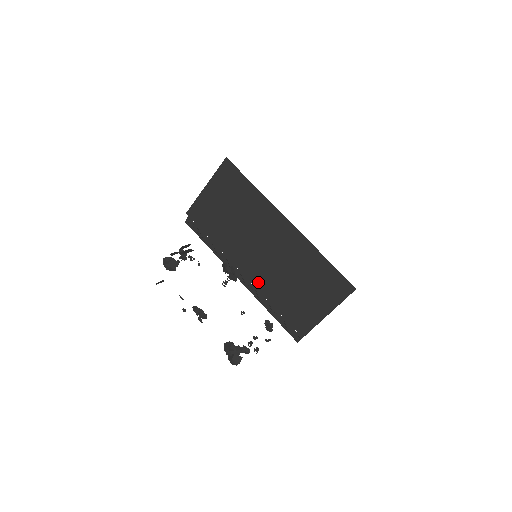
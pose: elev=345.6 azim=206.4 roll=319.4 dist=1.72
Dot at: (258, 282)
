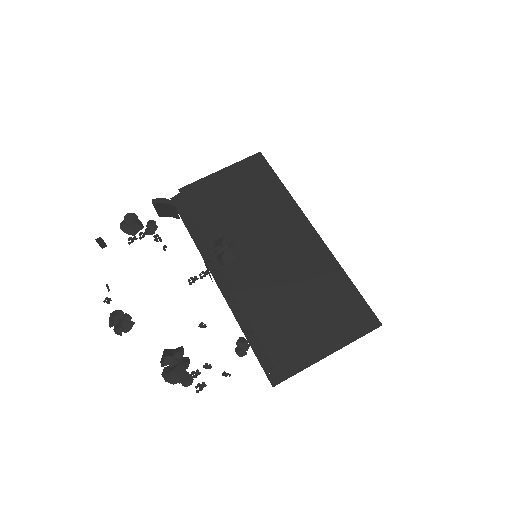
Dot at: (245, 289)
